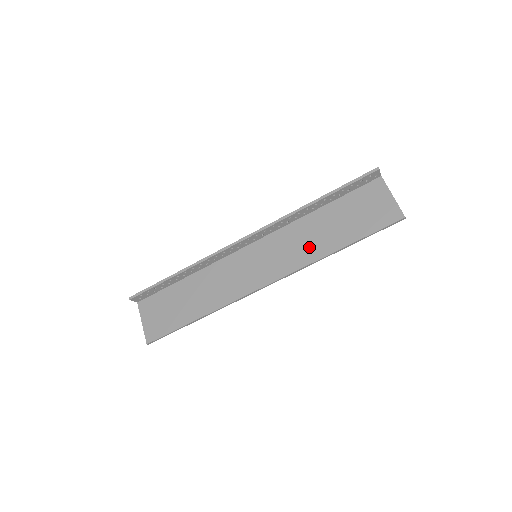
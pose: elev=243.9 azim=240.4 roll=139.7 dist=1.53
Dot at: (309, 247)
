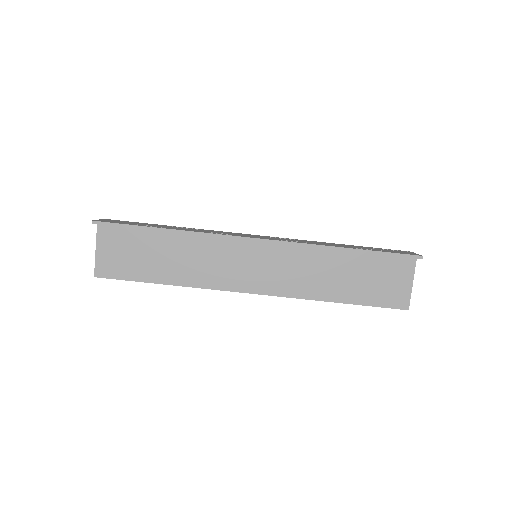
Dot at: (312, 282)
